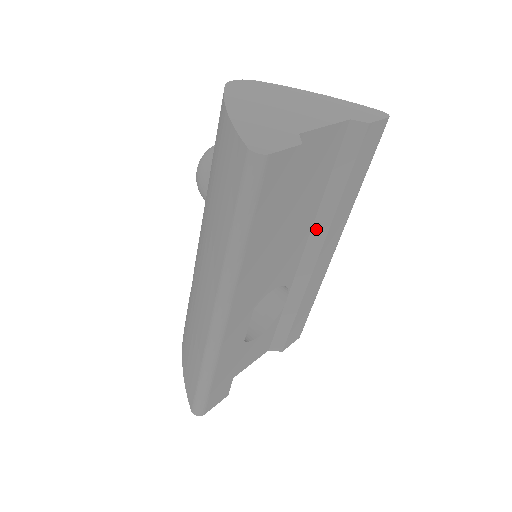
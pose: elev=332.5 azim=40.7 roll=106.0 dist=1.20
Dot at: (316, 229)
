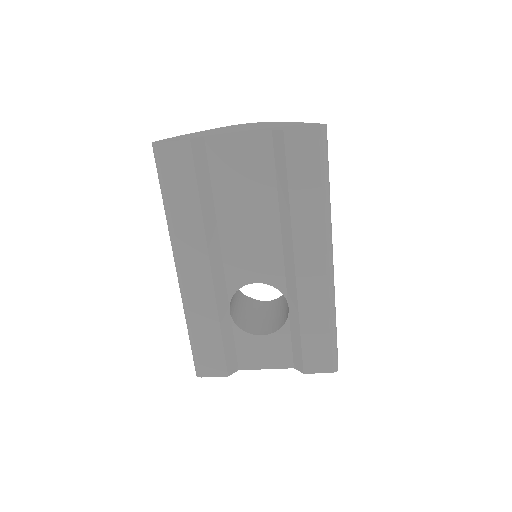
Dot at: (284, 232)
